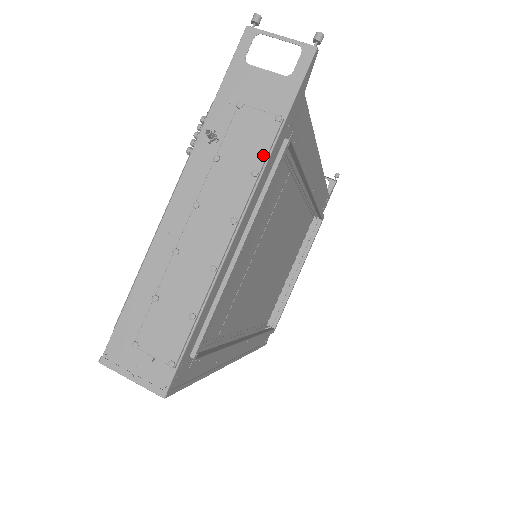
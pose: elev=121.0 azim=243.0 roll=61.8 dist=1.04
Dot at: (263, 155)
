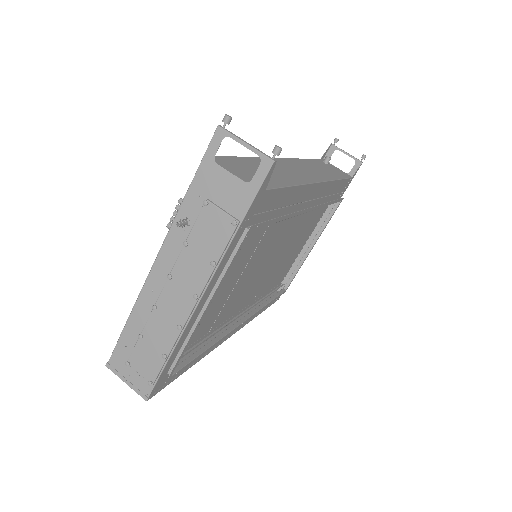
Dot at: (221, 249)
